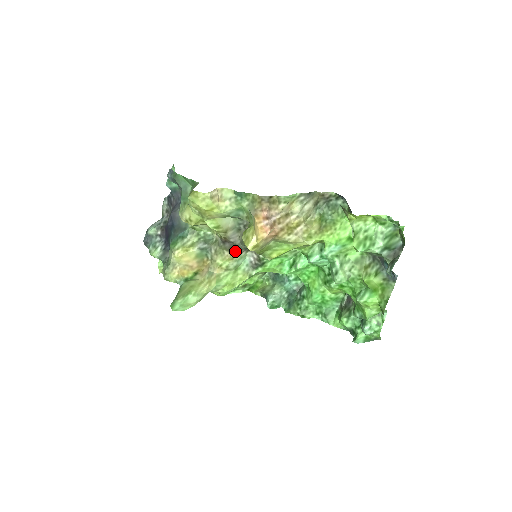
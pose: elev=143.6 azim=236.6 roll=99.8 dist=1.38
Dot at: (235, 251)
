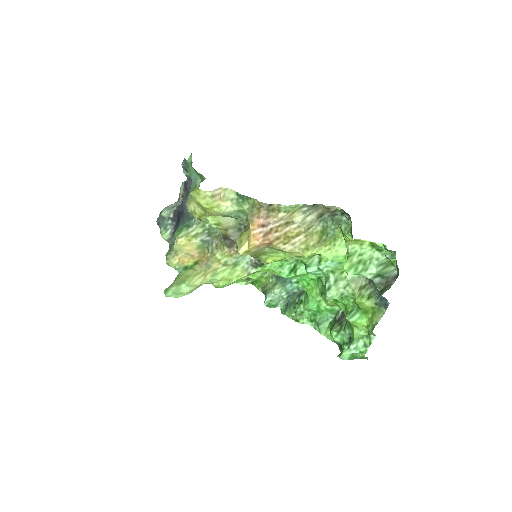
Dot at: (234, 249)
